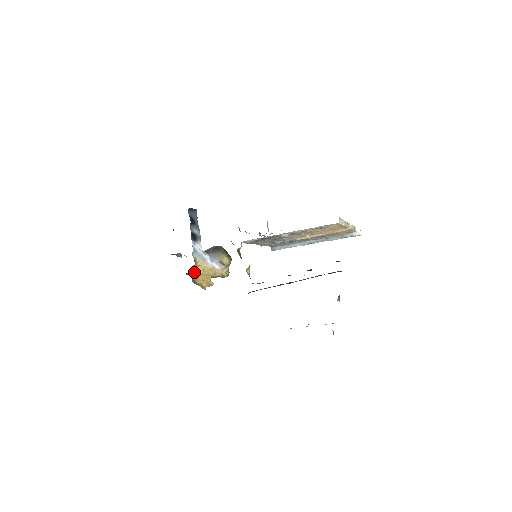
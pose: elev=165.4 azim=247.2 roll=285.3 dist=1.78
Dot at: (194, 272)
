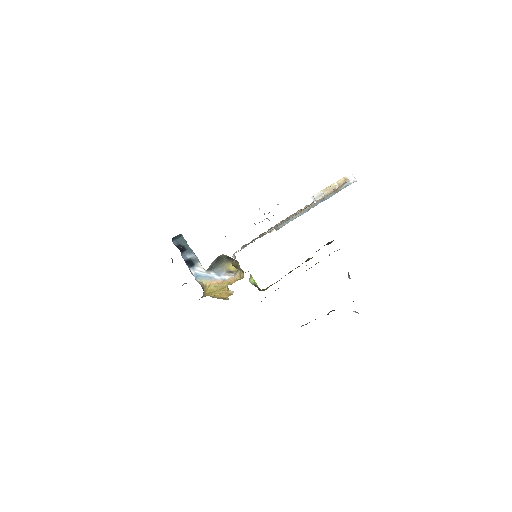
Dot at: (207, 293)
